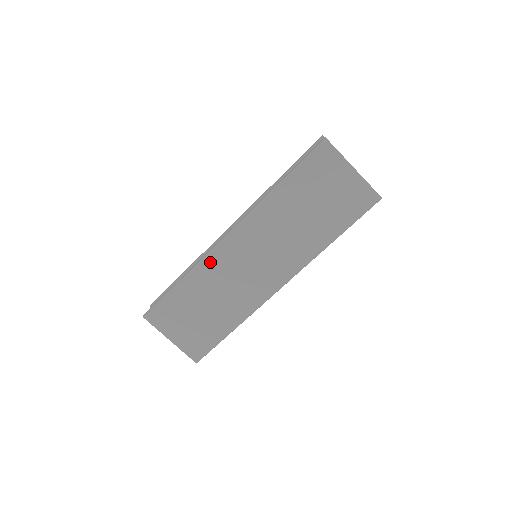
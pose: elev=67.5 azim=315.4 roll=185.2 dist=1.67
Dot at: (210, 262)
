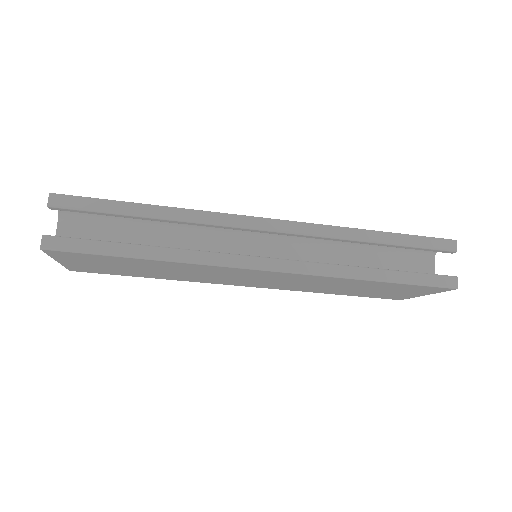
Dot at: (211, 268)
